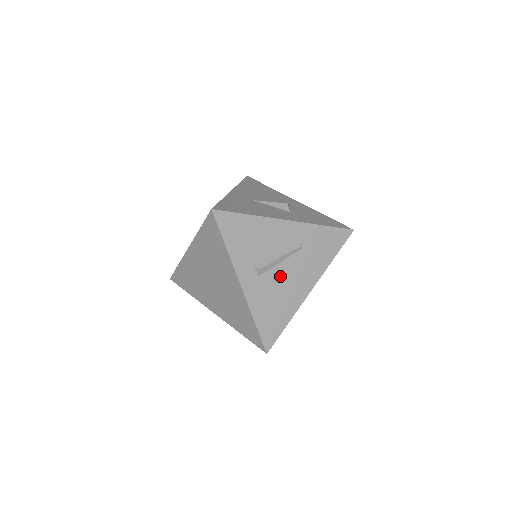
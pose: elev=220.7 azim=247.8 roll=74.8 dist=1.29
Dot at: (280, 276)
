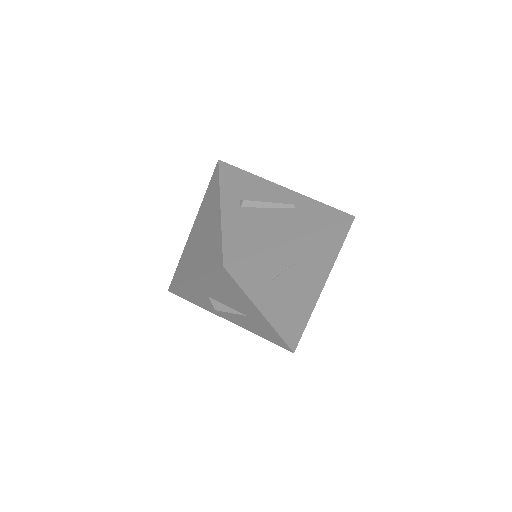
Dot at: (264, 216)
